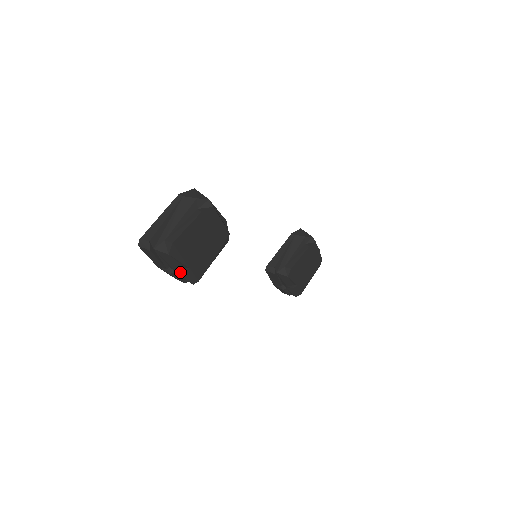
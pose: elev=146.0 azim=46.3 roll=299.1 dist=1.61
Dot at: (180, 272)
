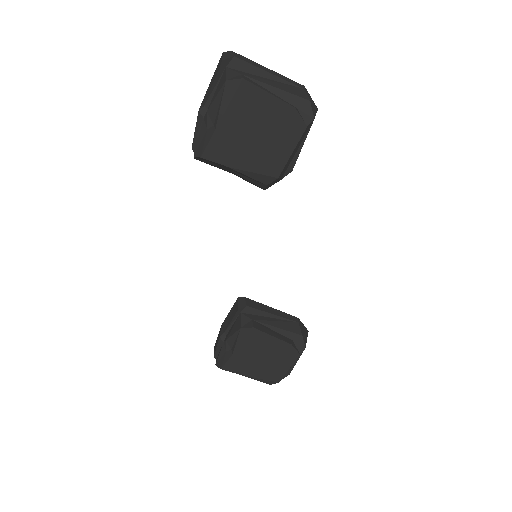
Dot at: (206, 124)
